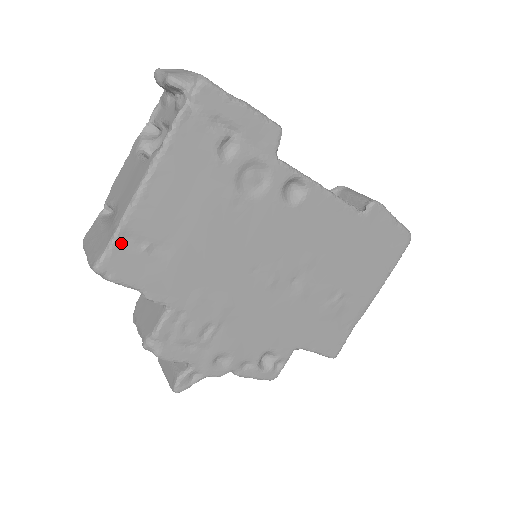
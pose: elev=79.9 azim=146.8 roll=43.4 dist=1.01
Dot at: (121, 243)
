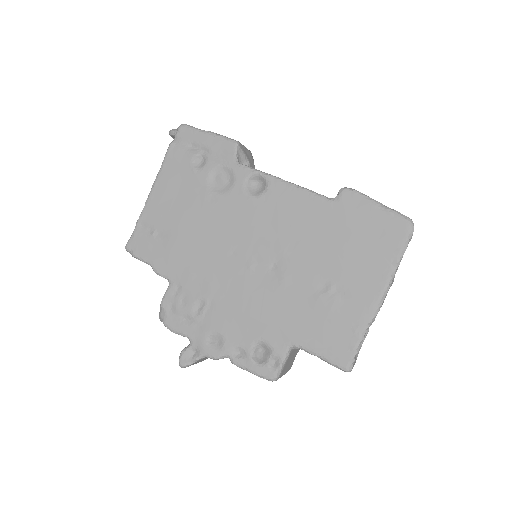
Dot at: (139, 230)
